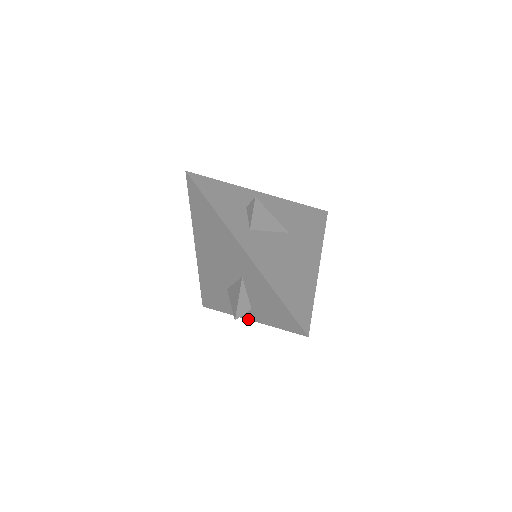
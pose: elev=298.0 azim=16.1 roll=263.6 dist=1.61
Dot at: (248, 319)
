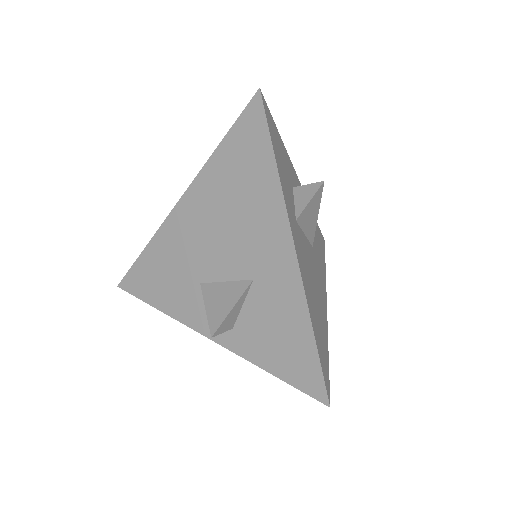
Dot at: (211, 338)
